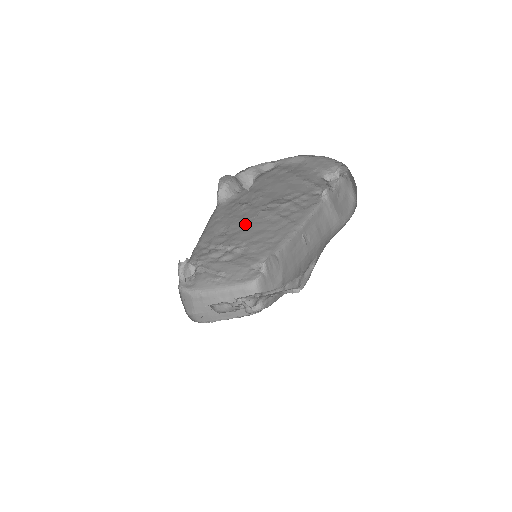
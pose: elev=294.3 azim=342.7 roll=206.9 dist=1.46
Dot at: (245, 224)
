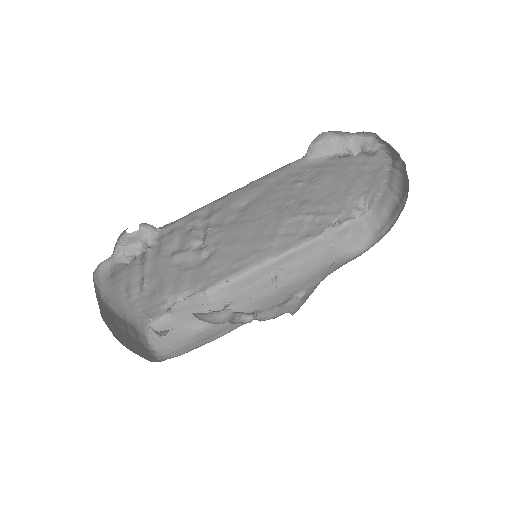
Dot at: (258, 215)
